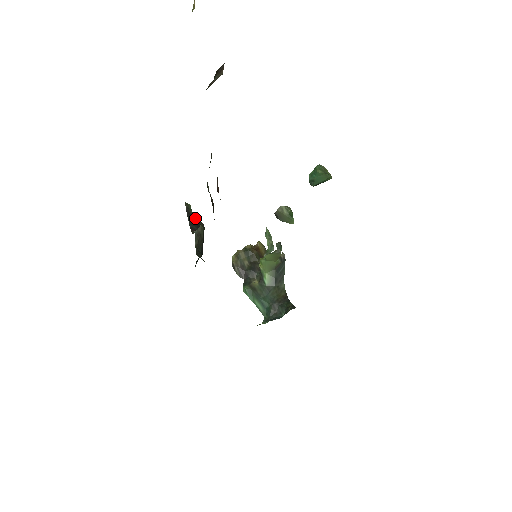
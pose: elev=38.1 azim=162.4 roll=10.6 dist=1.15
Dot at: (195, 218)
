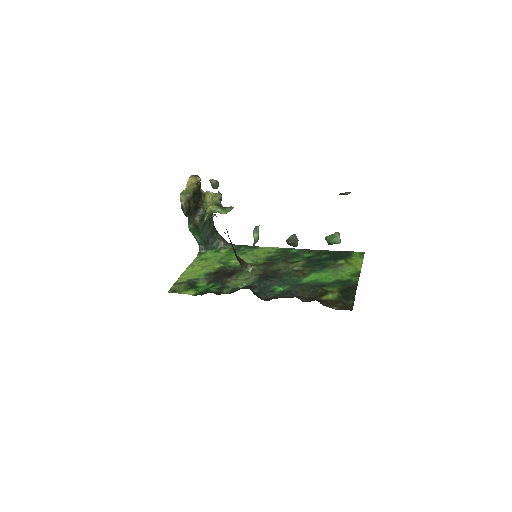
Dot at: occluded
